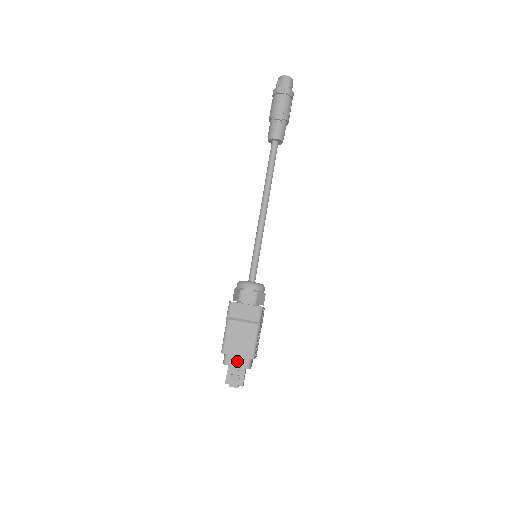
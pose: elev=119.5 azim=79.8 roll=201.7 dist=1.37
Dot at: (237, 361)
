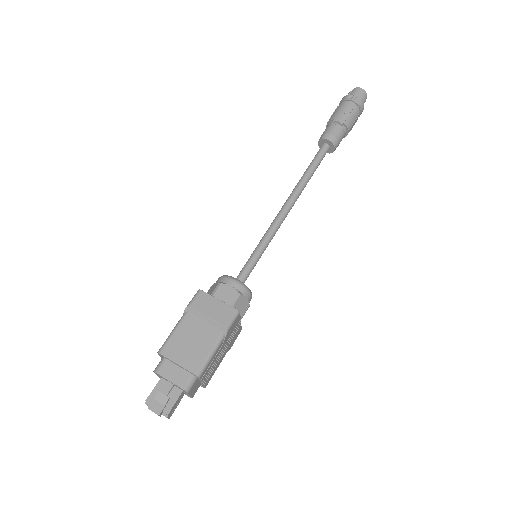
Dot at: (174, 373)
